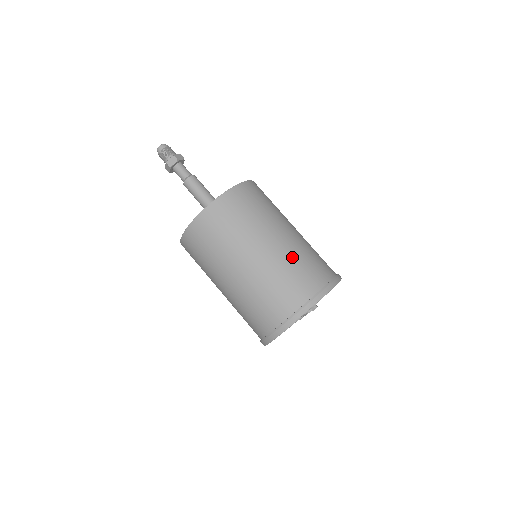
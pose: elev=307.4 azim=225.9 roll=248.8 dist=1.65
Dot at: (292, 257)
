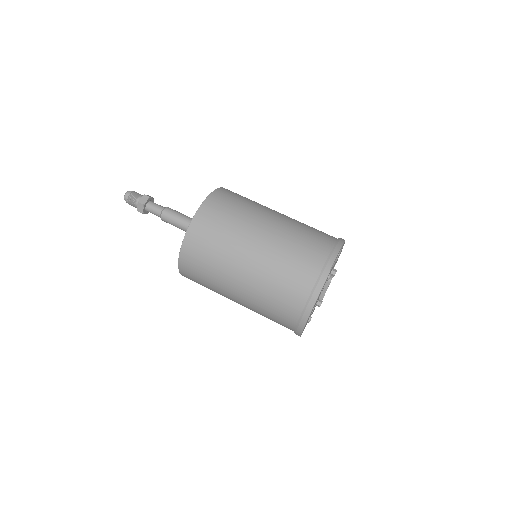
Dot at: (297, 225)
